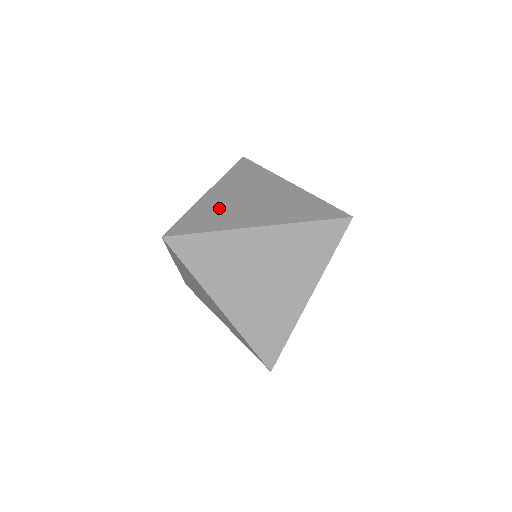
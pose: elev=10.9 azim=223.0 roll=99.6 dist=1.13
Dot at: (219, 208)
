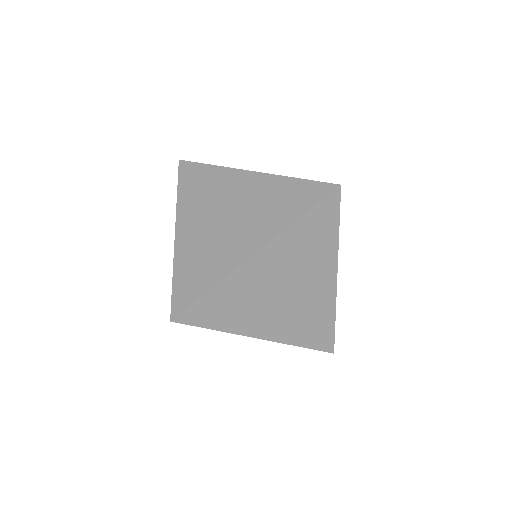
Dot at: (247, 295)
